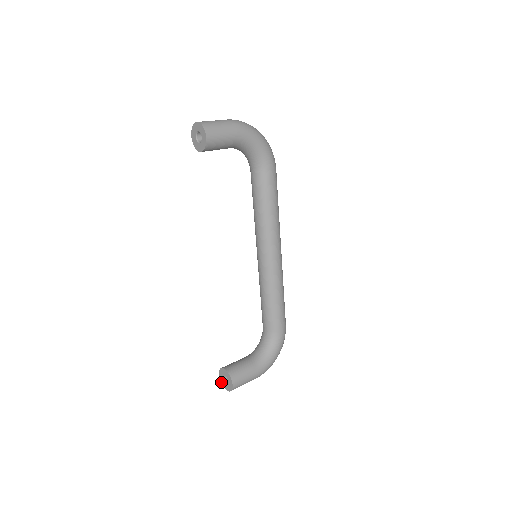
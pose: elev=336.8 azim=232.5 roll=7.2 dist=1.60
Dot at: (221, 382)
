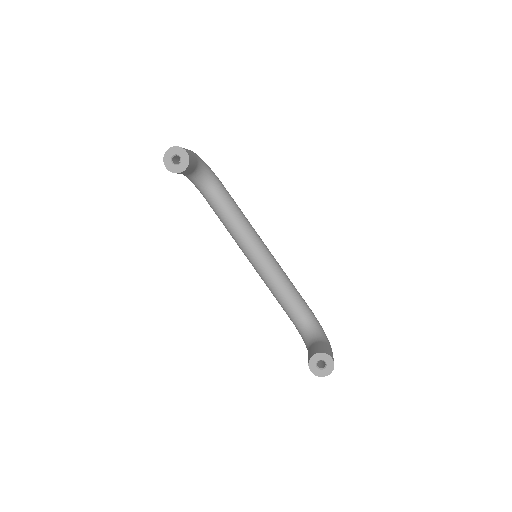
Dot at: occluded
